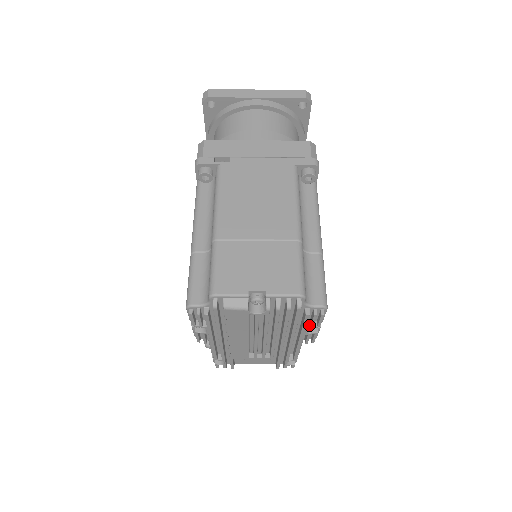
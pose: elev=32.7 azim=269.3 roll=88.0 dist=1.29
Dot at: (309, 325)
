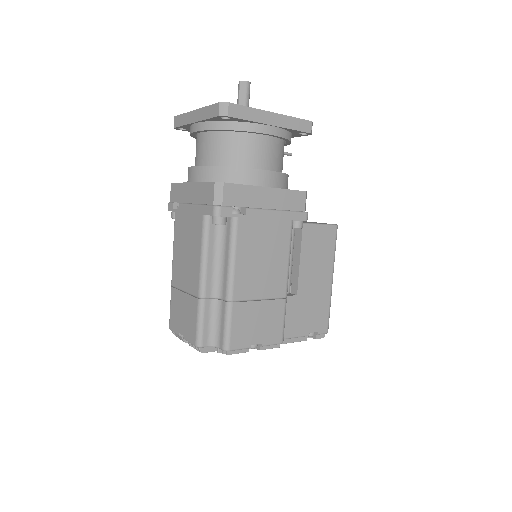
Dot at: occluded
